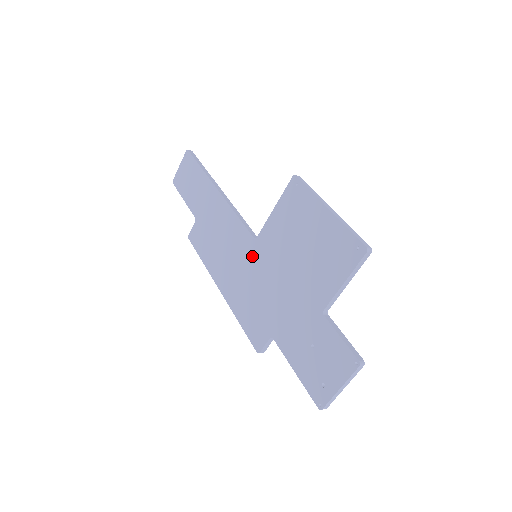
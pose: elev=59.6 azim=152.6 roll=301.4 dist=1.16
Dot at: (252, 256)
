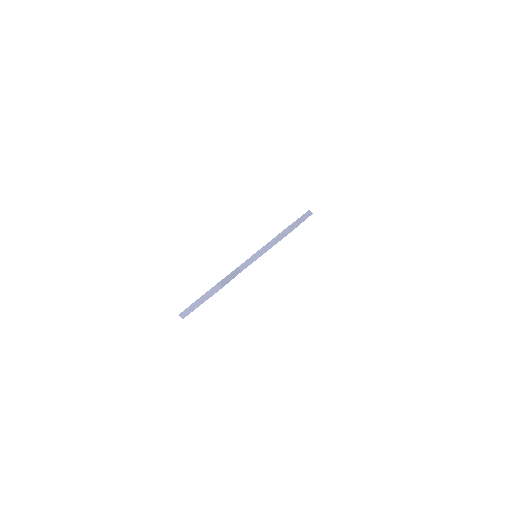
Dot at: occluded
